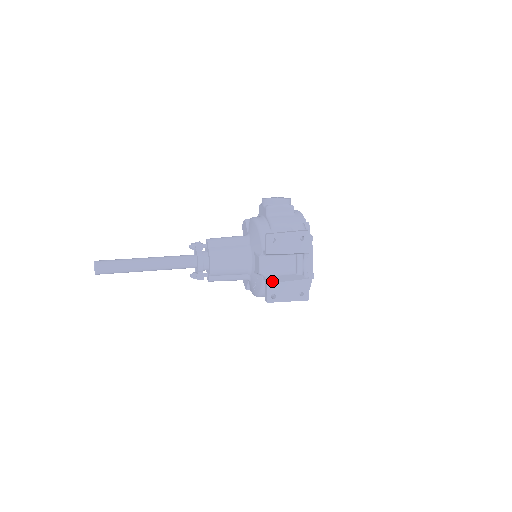
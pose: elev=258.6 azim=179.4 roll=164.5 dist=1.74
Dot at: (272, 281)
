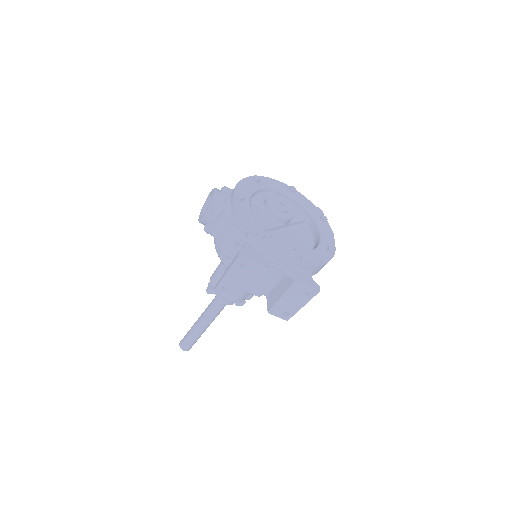
Dot at: (270, 305)
